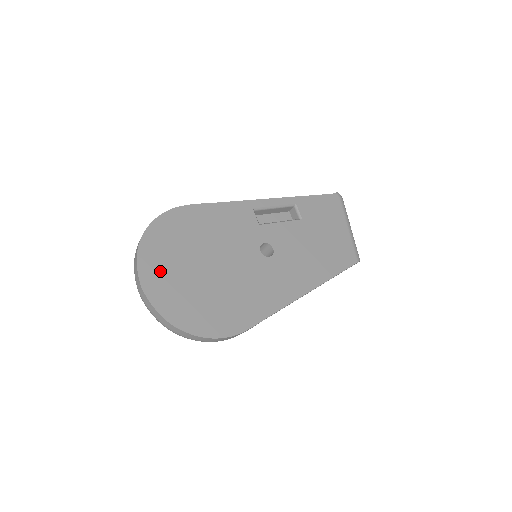
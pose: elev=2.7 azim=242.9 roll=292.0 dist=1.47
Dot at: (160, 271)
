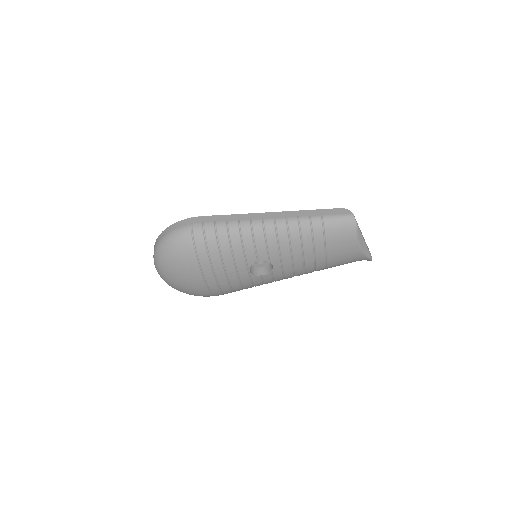
Dot at: occluded
